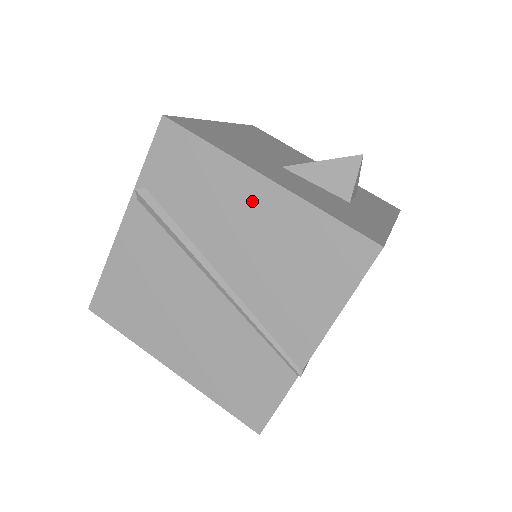
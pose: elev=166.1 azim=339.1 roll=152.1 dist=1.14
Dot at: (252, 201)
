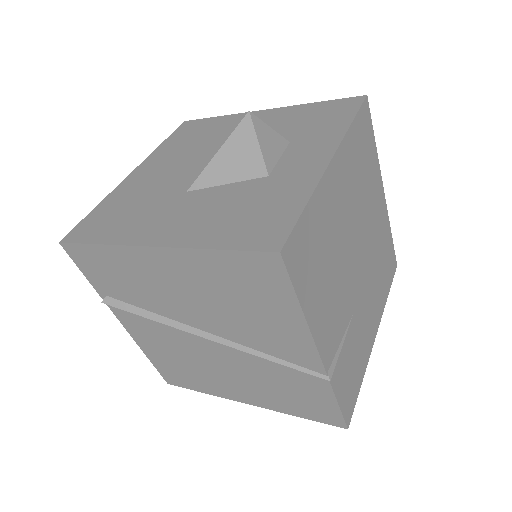
Dot at: (163, 269)
